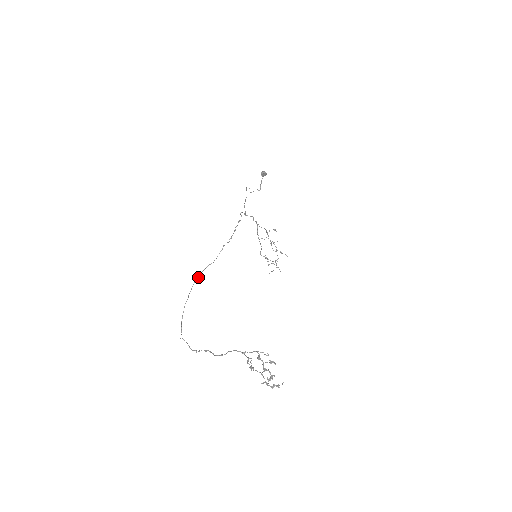
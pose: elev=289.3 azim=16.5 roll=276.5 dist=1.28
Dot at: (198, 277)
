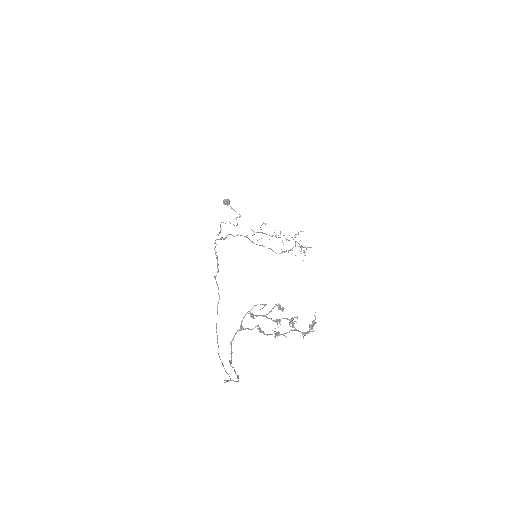
Dot at: occluded
